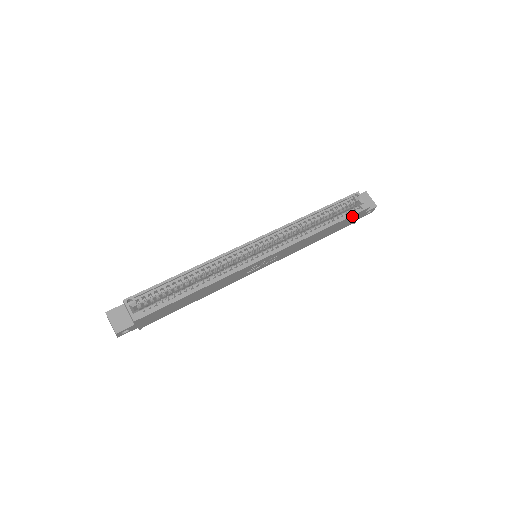
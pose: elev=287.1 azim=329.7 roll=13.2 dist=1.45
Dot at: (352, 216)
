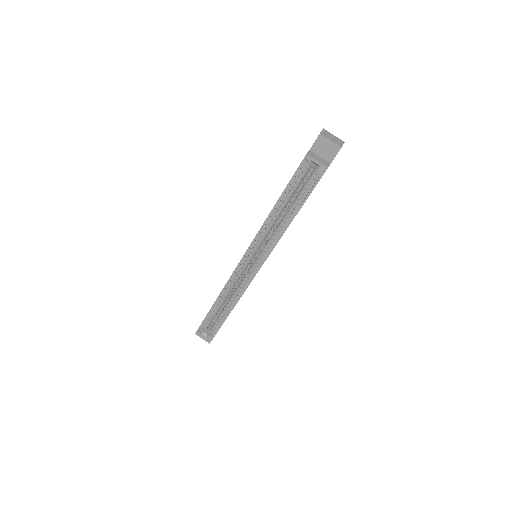
Dot at: (314, 187)
